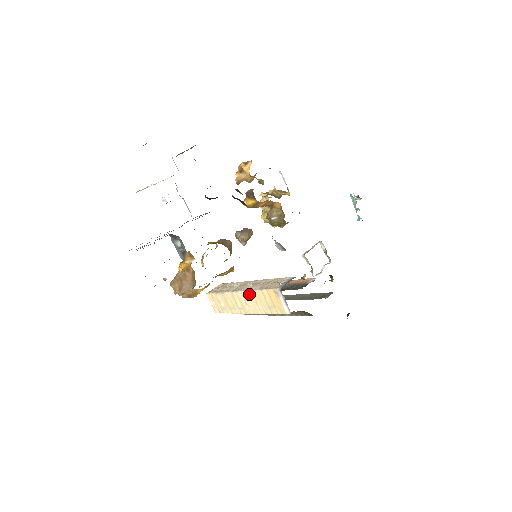
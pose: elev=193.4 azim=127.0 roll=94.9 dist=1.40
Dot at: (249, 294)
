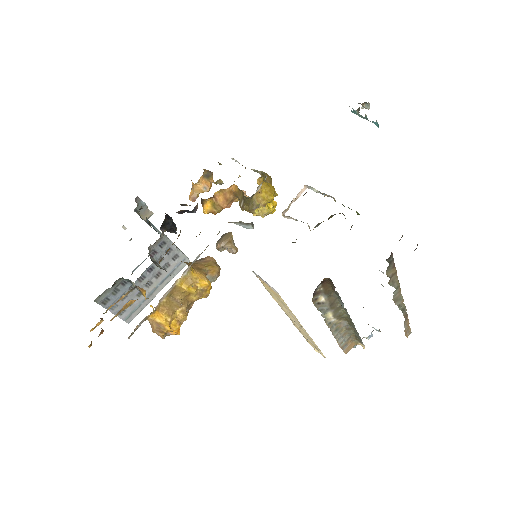
Dot at: (279, 304)
